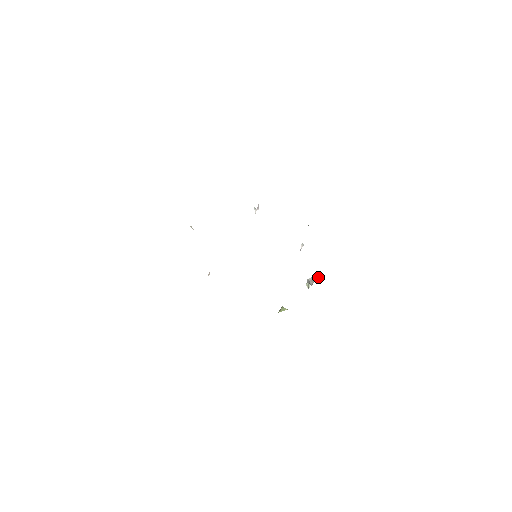
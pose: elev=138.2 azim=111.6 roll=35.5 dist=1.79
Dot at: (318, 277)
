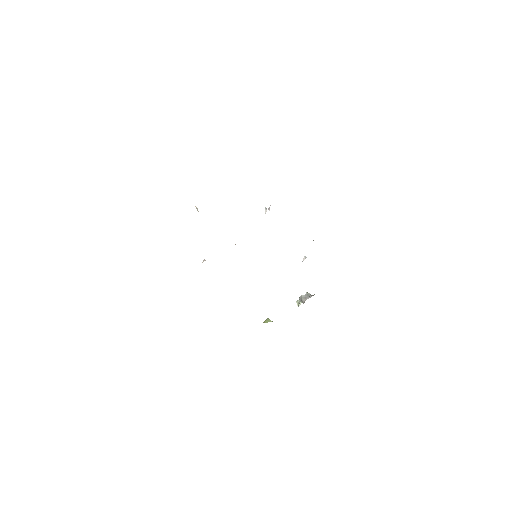
Dot at: (313, 295)
